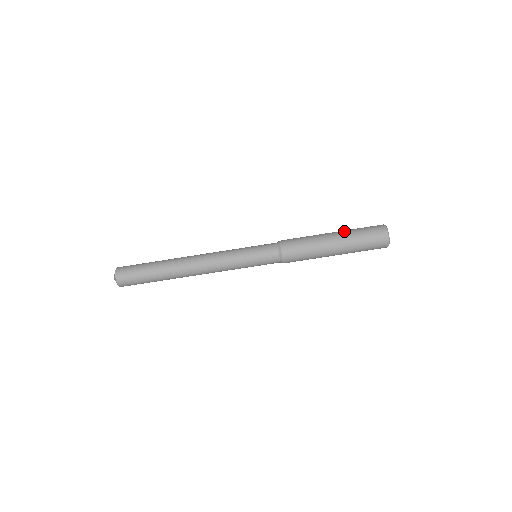
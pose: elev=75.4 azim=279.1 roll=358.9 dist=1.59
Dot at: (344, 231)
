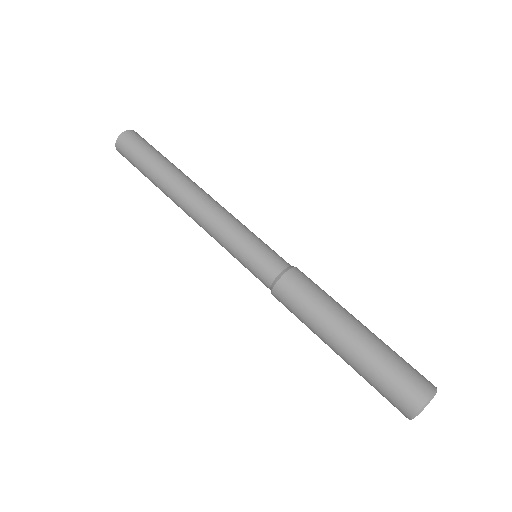
Dot at: occluded
